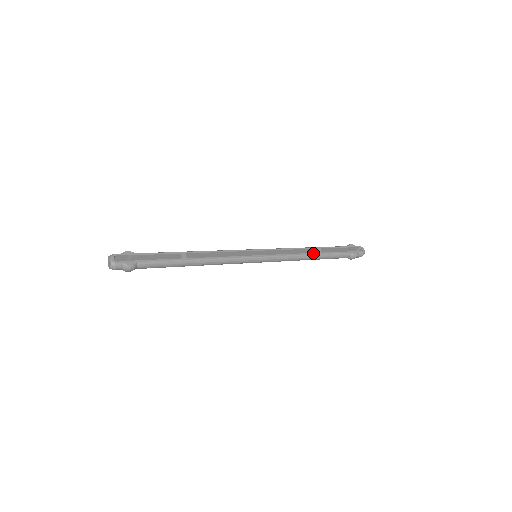
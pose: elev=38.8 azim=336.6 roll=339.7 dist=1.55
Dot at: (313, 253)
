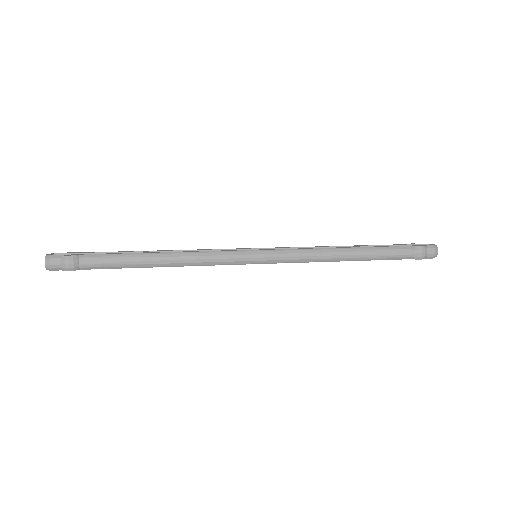
Dot at: (345, 247)
